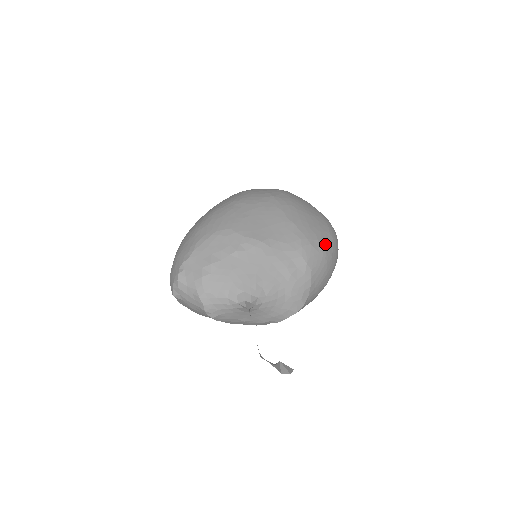
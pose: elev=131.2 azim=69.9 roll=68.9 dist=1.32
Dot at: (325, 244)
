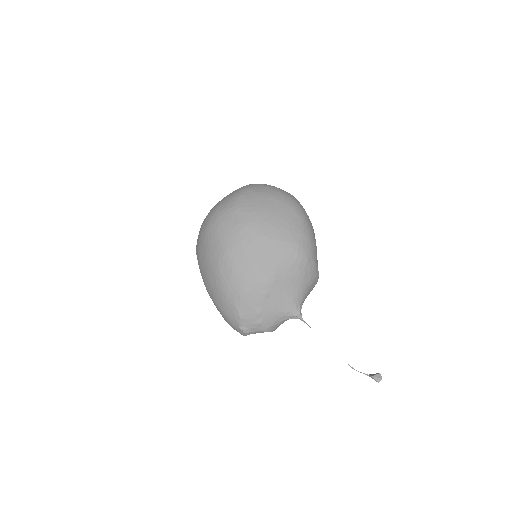
Dot at: (304, 230)
